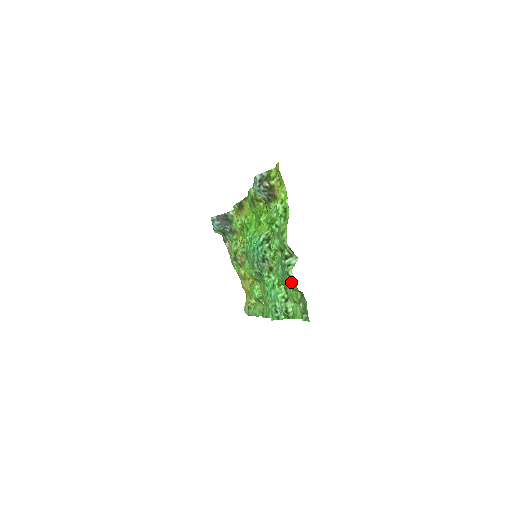
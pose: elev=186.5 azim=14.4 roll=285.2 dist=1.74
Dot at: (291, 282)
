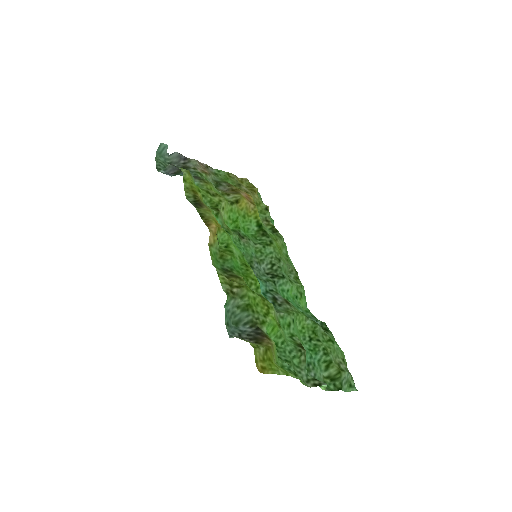
Dot at: (327, 388)
